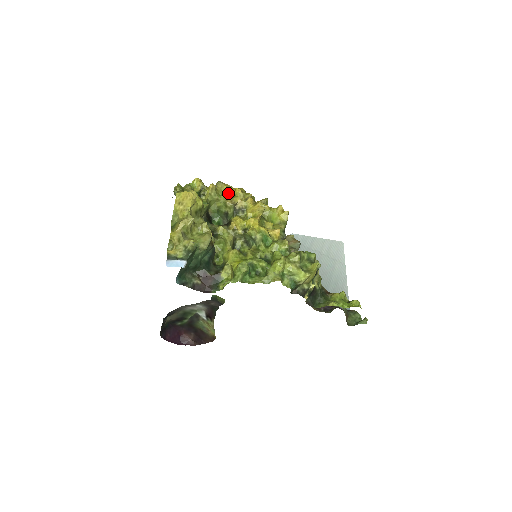
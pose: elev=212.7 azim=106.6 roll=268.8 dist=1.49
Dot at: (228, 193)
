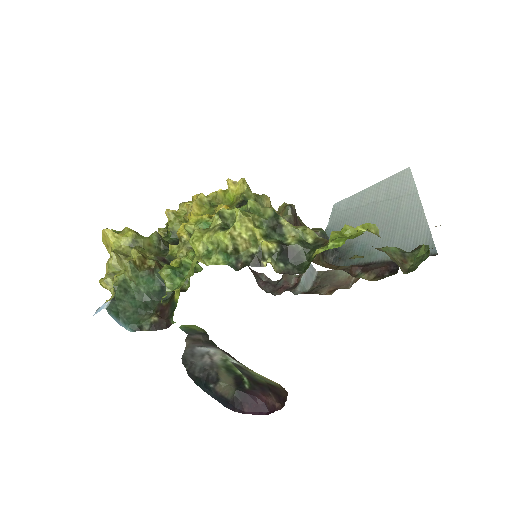
Dot at: occluded
